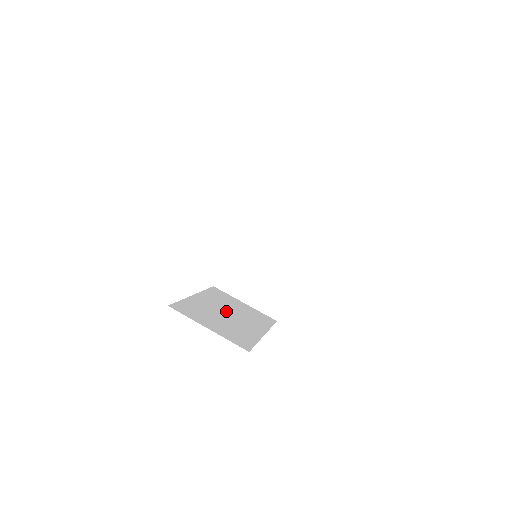
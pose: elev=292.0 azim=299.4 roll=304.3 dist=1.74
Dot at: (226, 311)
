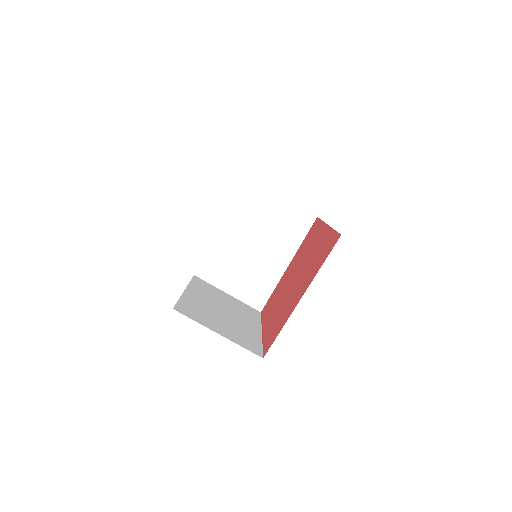
Dot at: (254, 240)
